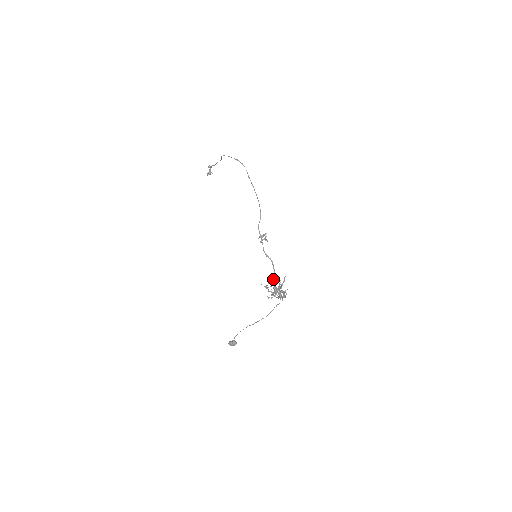
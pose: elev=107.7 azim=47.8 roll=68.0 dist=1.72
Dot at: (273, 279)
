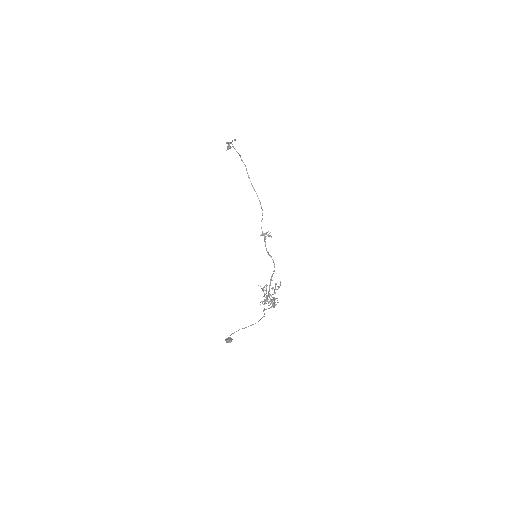
Dot at: occluded
